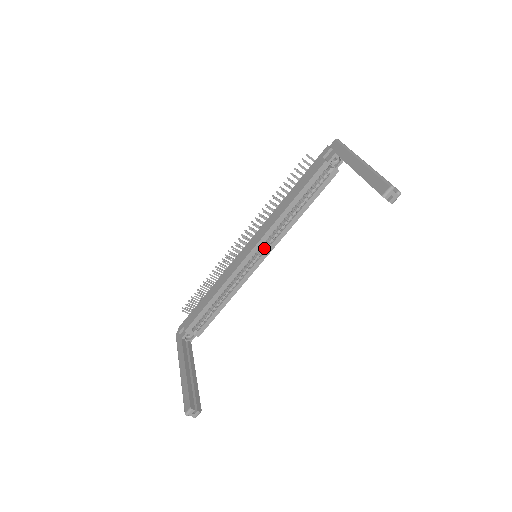
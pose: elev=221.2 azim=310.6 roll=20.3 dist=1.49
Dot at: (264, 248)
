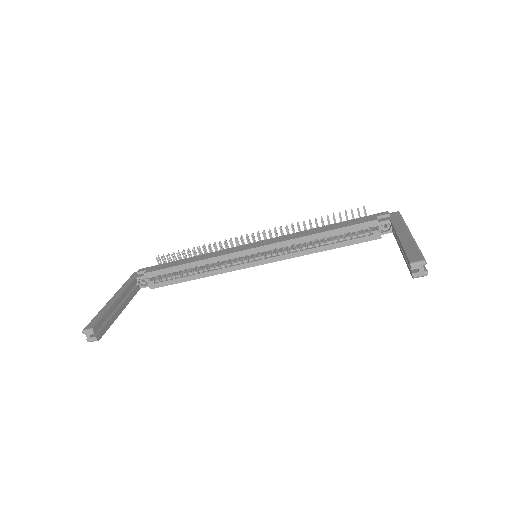
Dot at: (268, 255)
